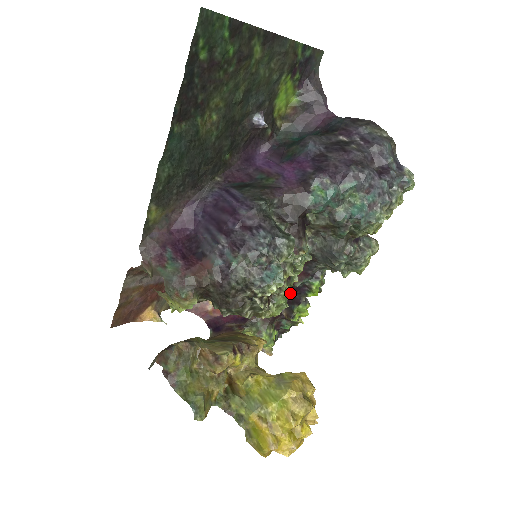
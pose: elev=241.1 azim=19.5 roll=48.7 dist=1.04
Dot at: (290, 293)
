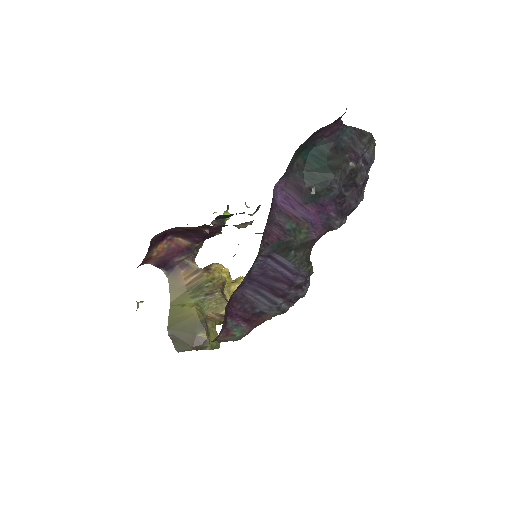
Dot at: occluded
